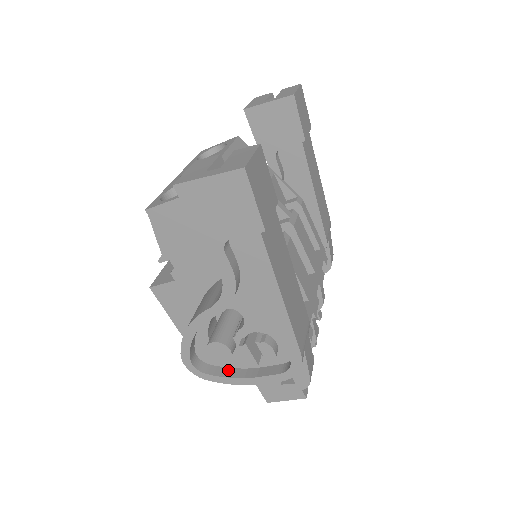
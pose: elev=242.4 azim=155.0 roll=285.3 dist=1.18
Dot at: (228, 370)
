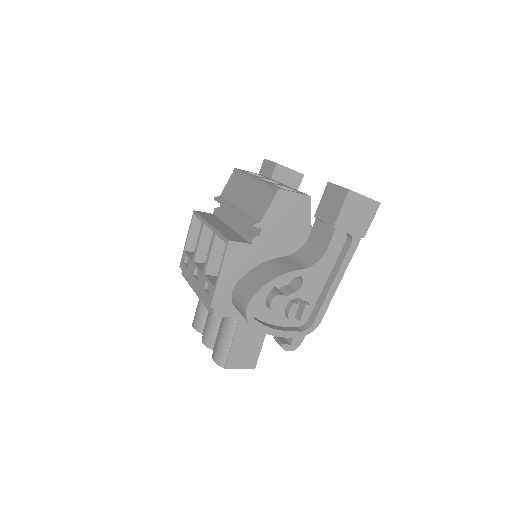
Dot at: (263, 322)
